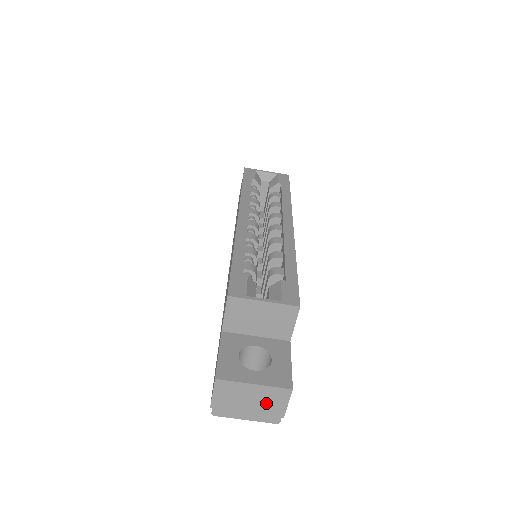
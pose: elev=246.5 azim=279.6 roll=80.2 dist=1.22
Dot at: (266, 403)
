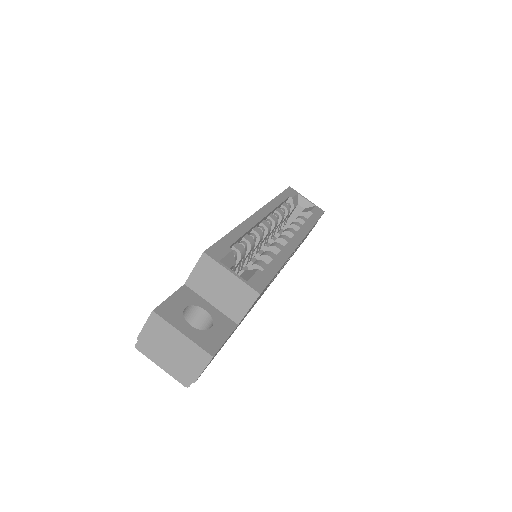
Dot at: (185, 359)
